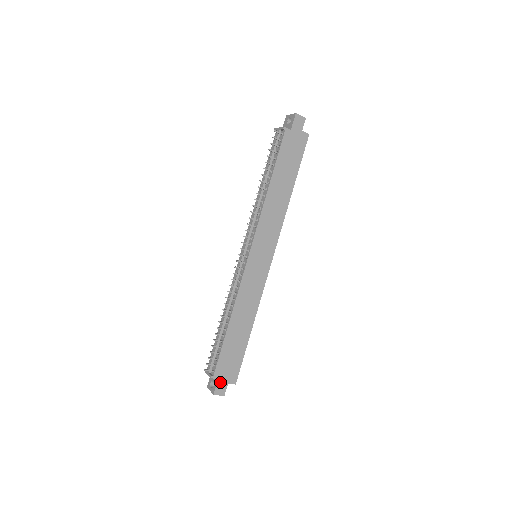
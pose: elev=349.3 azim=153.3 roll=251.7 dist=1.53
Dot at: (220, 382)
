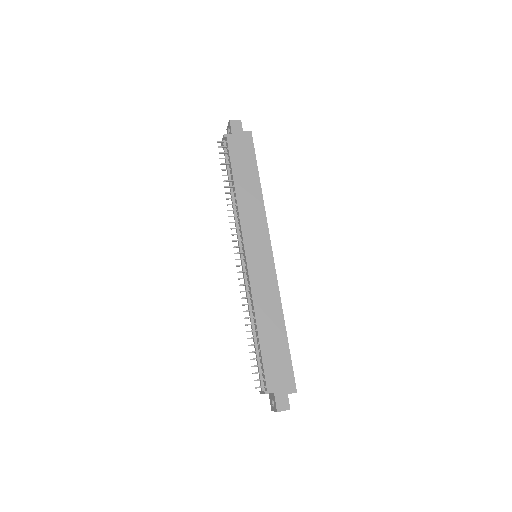
Dot at: (278, 395)
